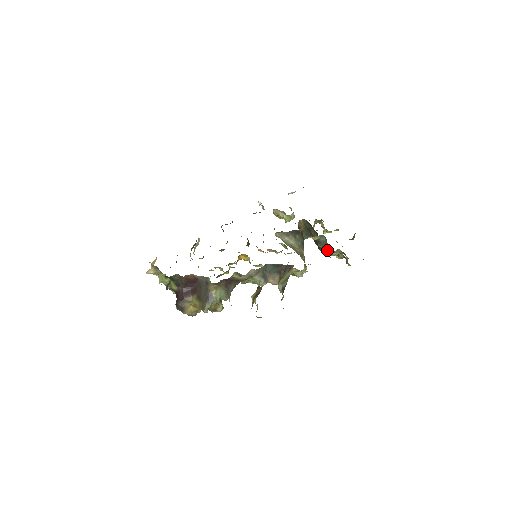
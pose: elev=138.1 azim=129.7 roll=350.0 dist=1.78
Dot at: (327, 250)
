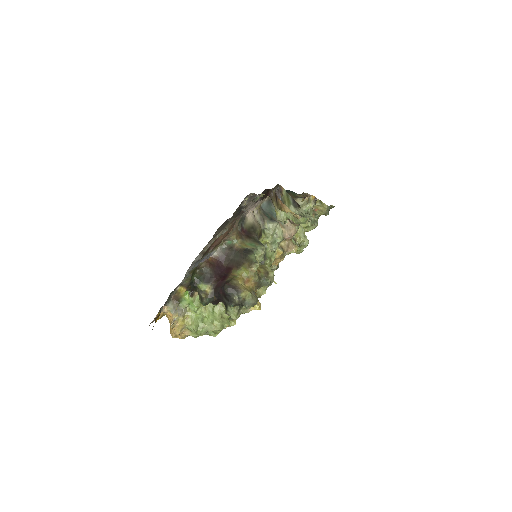
Dot at: occluded
